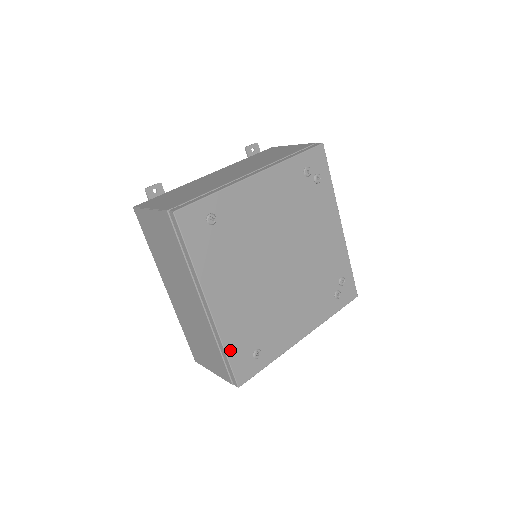
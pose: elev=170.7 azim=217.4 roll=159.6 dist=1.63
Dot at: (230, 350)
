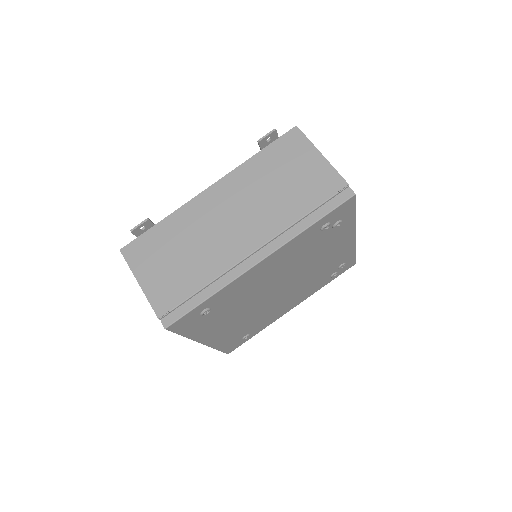
Dot at: (222, 347)
